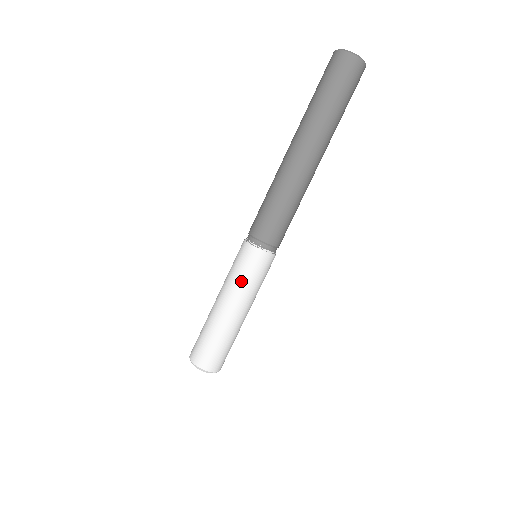
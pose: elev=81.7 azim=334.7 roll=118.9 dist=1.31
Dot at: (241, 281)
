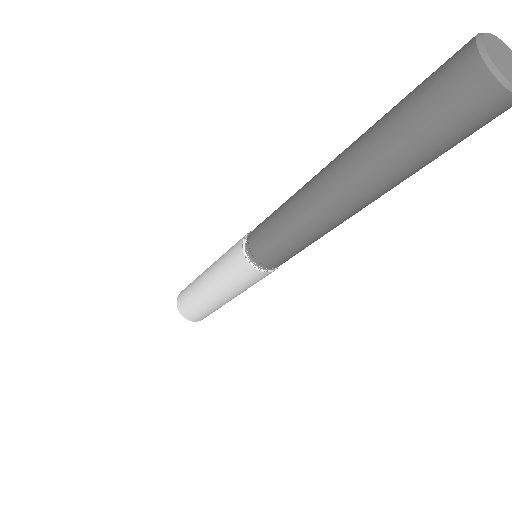
Dot at: (241, 288)
